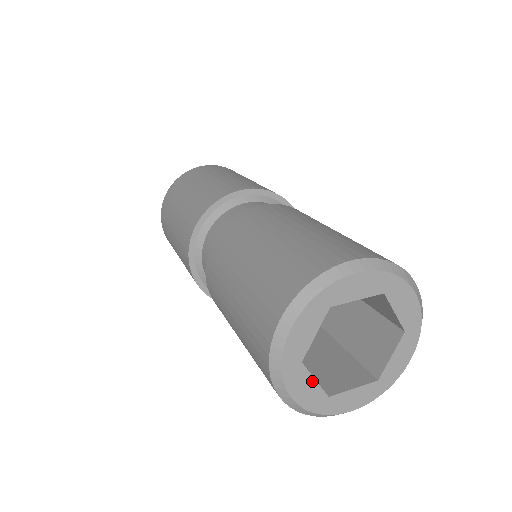
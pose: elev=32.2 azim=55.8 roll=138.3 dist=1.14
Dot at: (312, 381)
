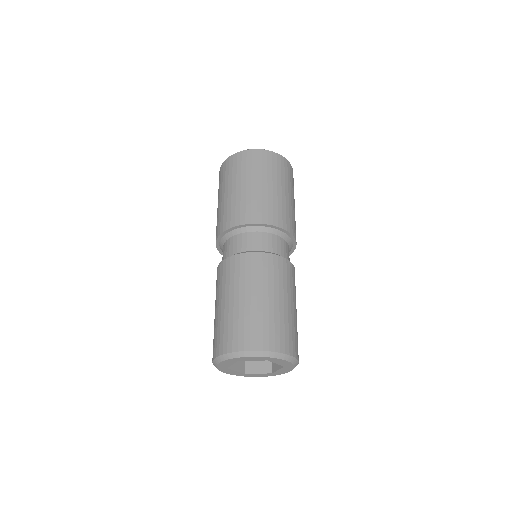
Dot at: (231, 364)
